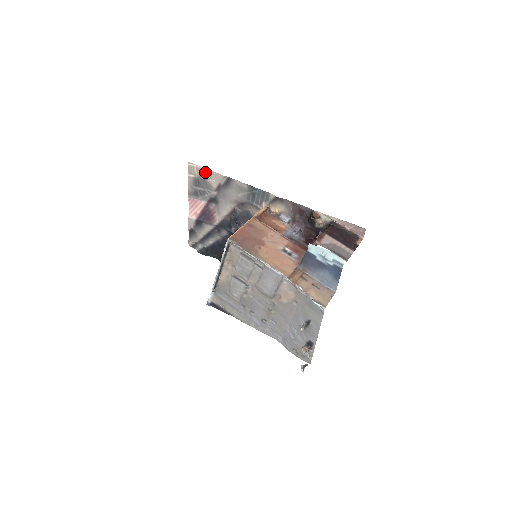
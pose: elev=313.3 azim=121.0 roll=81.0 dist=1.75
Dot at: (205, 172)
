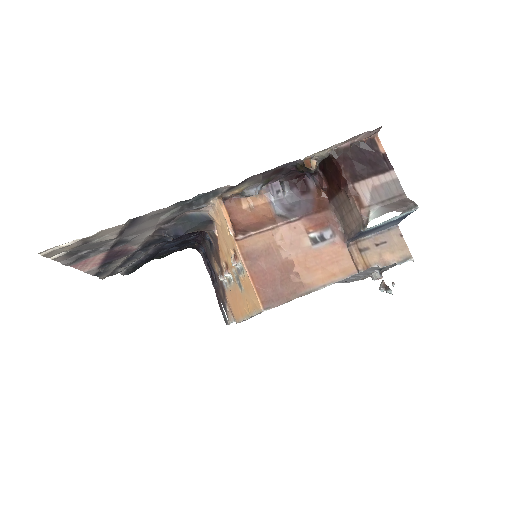
Dot at: (82, 241)
